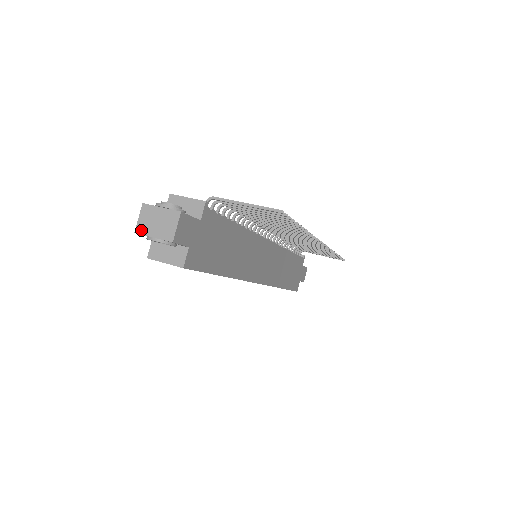
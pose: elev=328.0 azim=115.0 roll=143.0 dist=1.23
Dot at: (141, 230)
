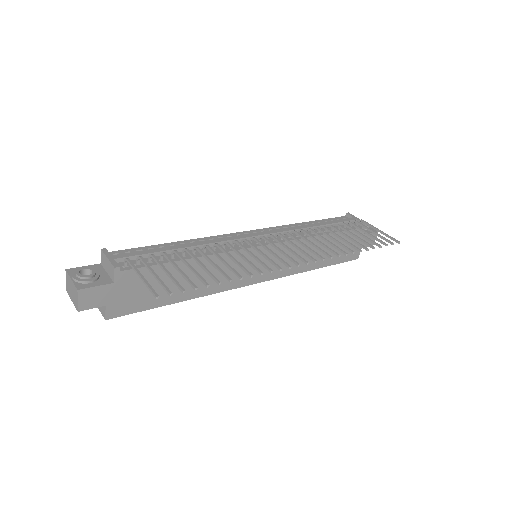
Dot at: (67, 291)
